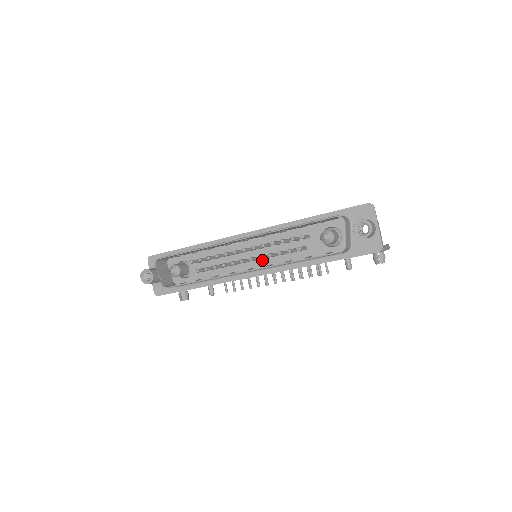
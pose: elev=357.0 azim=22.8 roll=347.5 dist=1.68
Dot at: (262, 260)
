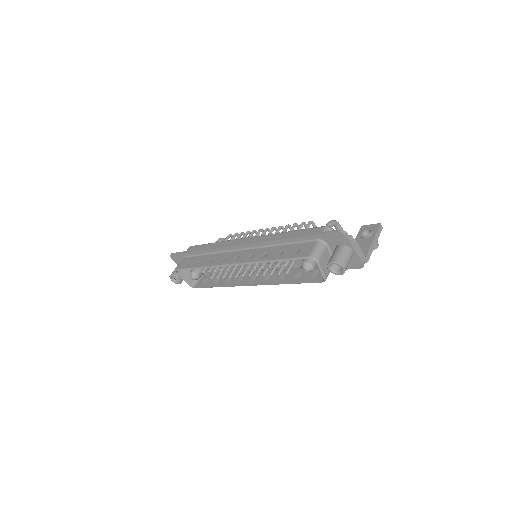
Dot at: occluded
